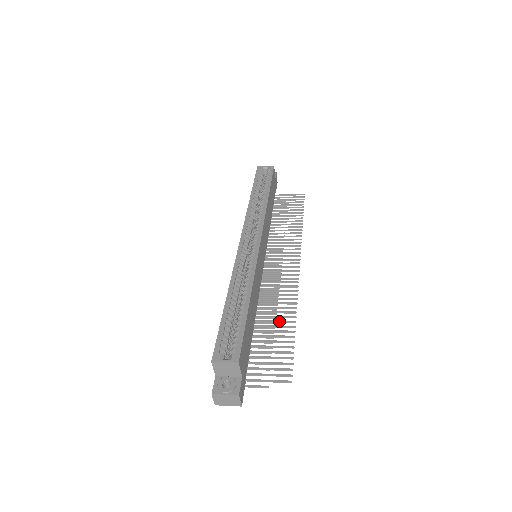
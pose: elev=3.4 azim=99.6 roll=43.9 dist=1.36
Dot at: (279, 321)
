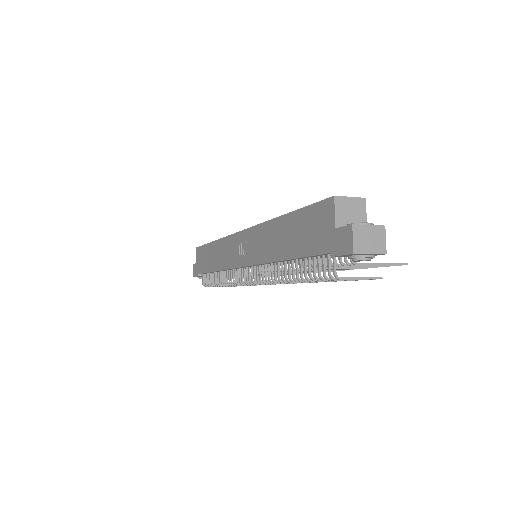
Dot at: occluded
